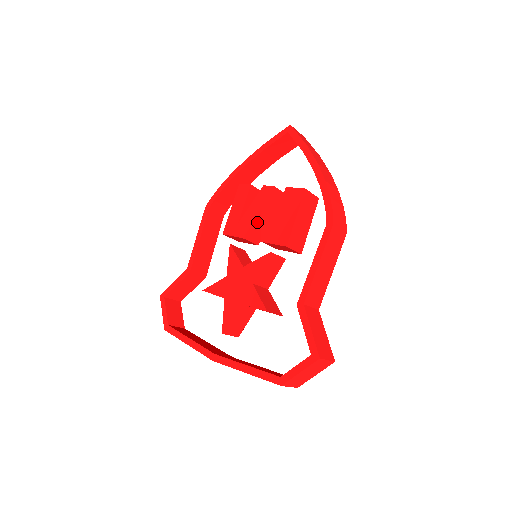
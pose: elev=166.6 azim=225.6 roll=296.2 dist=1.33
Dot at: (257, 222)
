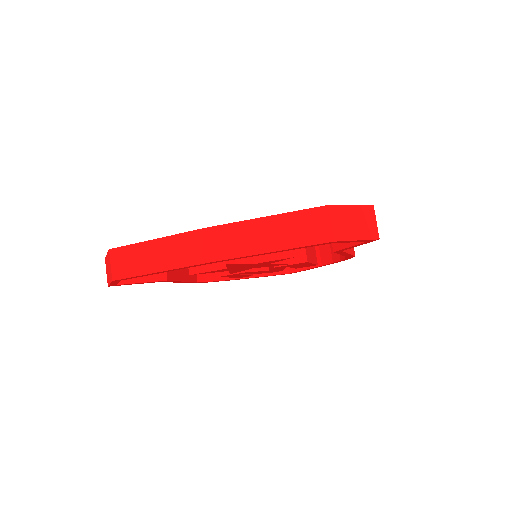
Dot at: occluded
